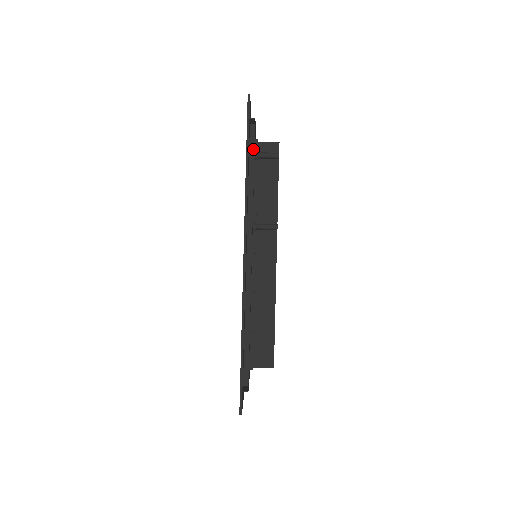
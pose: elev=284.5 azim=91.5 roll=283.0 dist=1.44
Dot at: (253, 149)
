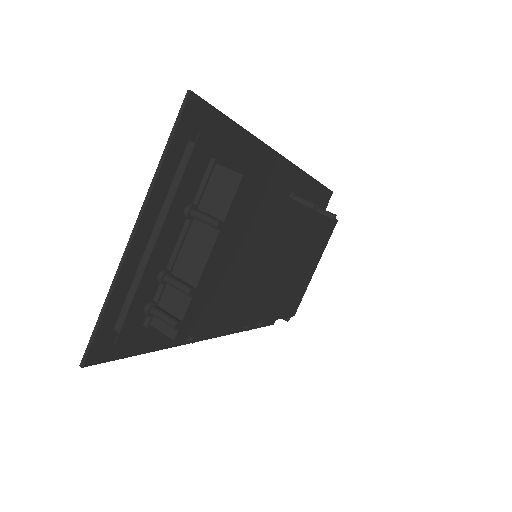
Dot at: (318, 199)
